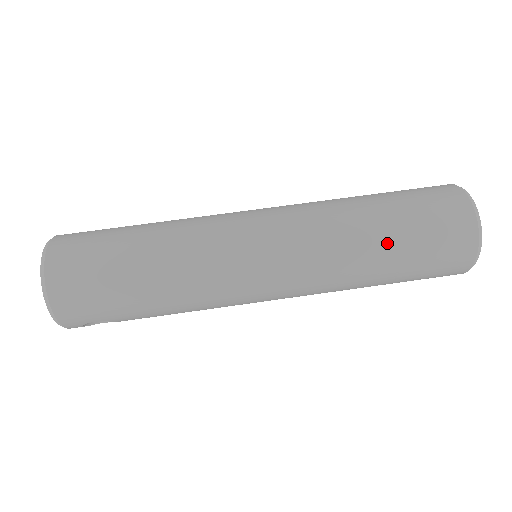
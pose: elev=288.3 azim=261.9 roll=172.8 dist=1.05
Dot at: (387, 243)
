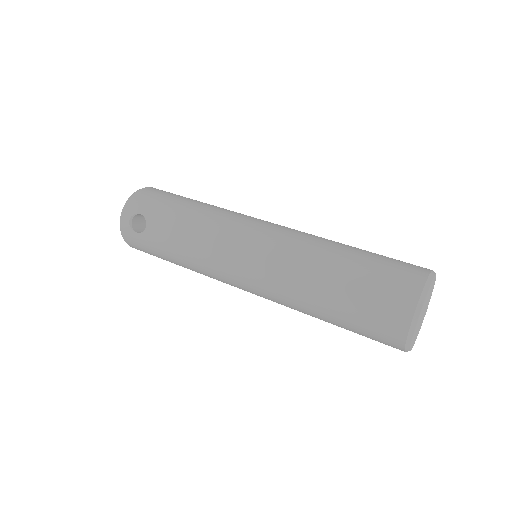
Dot at: (350, 250)
